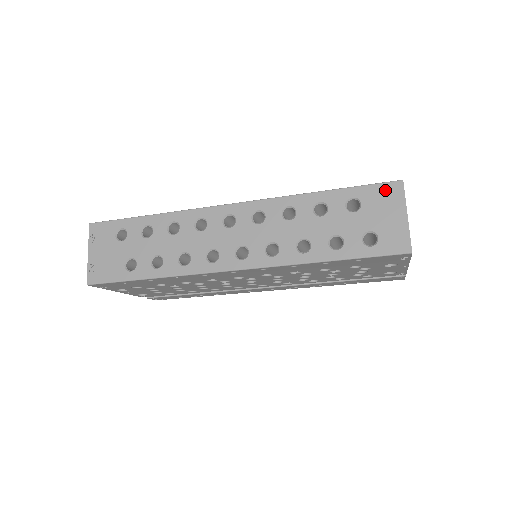
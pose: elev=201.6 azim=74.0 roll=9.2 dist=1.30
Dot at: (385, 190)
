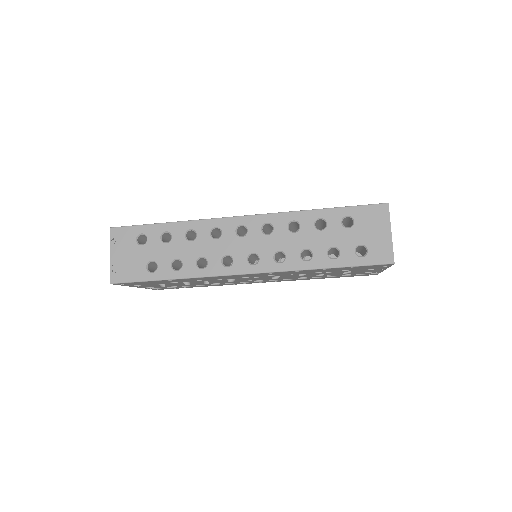
Dot at: (374, 211)
